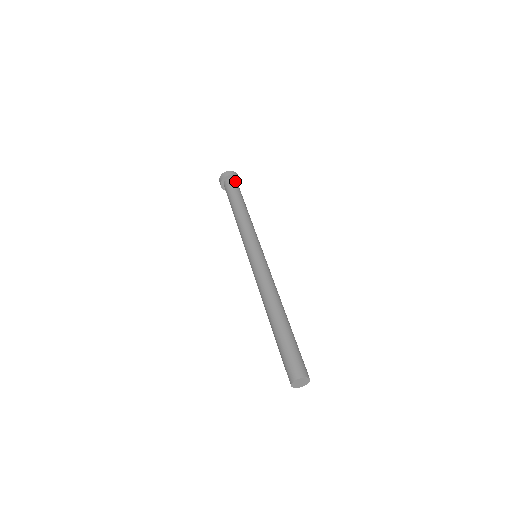
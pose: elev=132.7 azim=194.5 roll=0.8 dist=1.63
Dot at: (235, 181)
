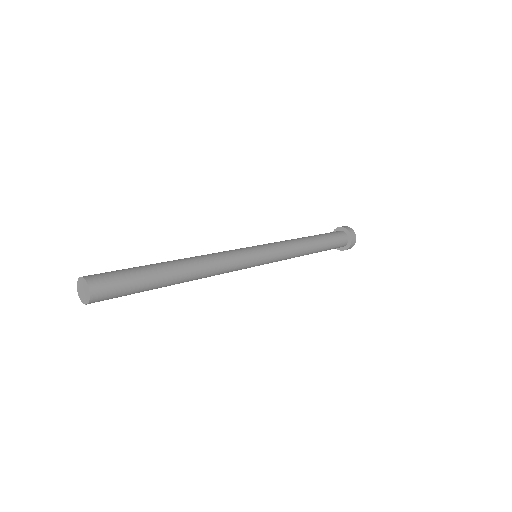
Dot at: (345, 241)
